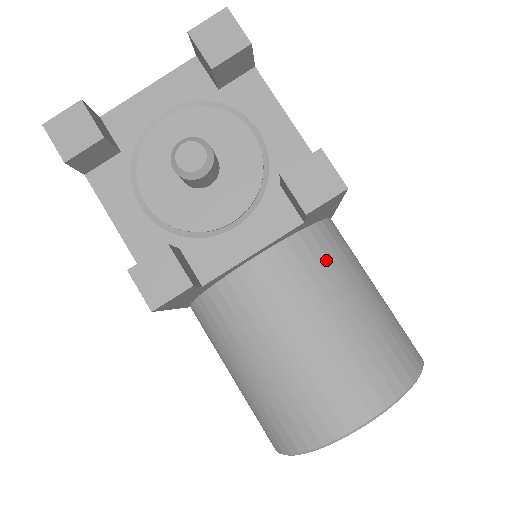
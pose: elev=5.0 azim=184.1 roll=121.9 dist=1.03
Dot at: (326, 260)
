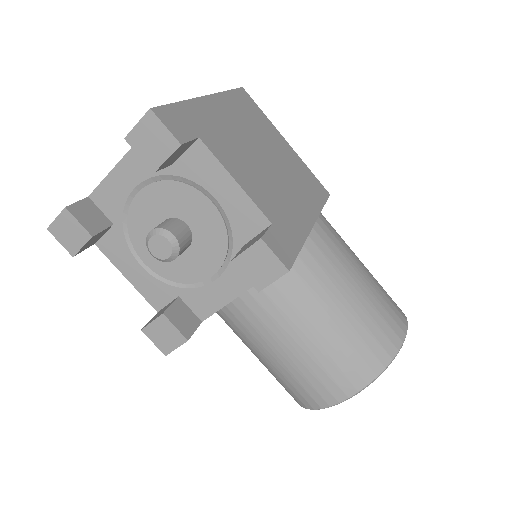
Dot at: (302, 283)
